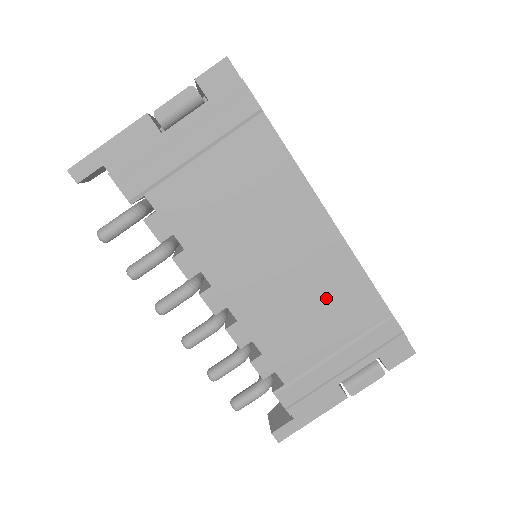
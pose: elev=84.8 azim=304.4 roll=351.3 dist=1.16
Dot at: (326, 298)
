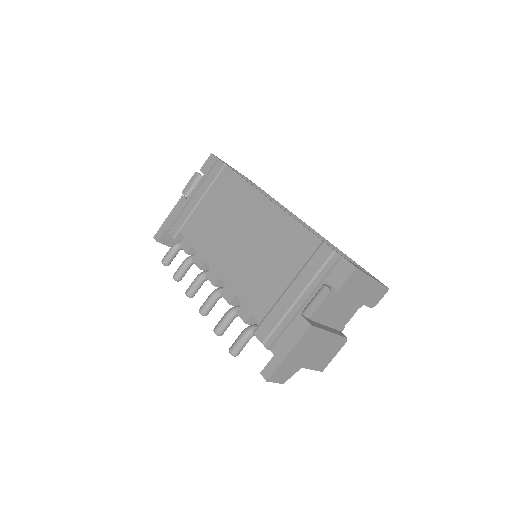
Dot at: (275, 248)
